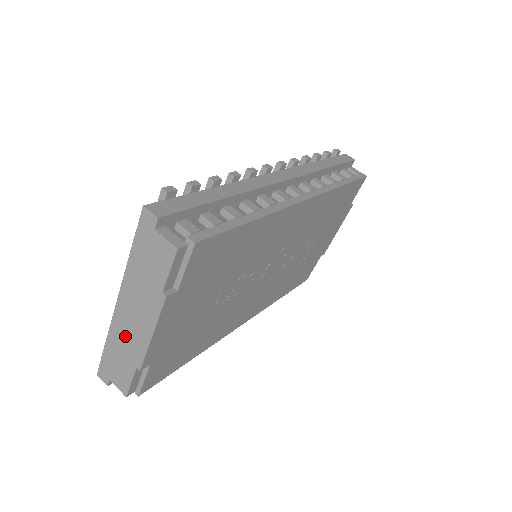
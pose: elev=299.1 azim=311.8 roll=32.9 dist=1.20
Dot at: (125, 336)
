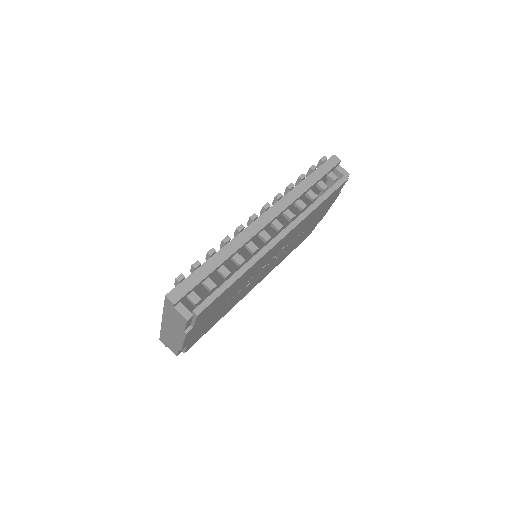
Dot at: (170, 335)
